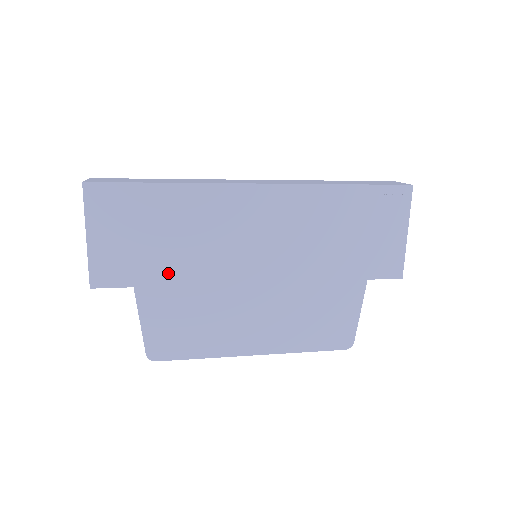
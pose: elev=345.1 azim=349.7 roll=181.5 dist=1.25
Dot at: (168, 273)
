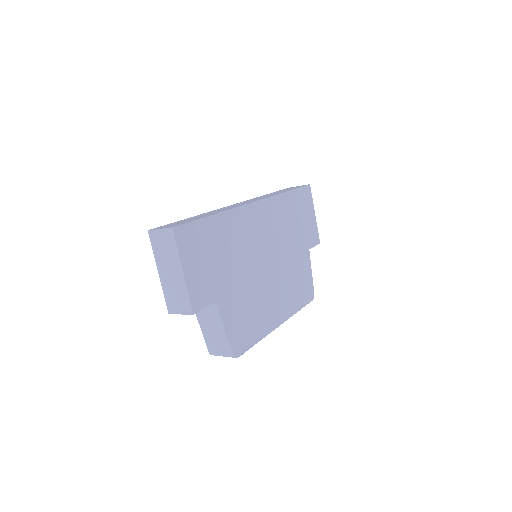
Dot at: (230, 283)
